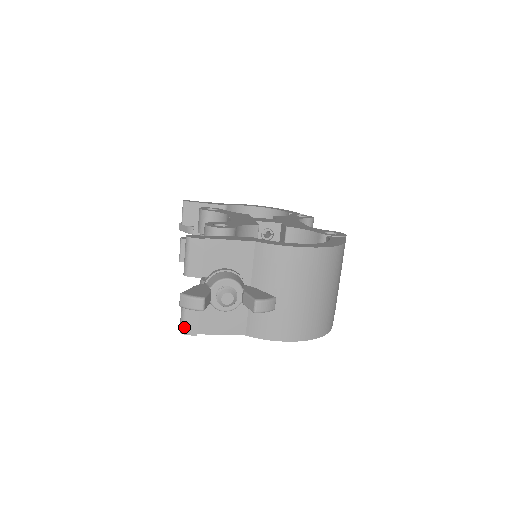
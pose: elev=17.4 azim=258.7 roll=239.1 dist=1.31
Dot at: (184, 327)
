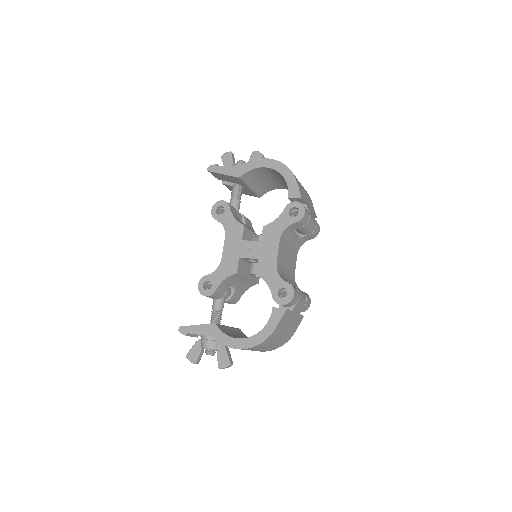
Dot at: occluded
